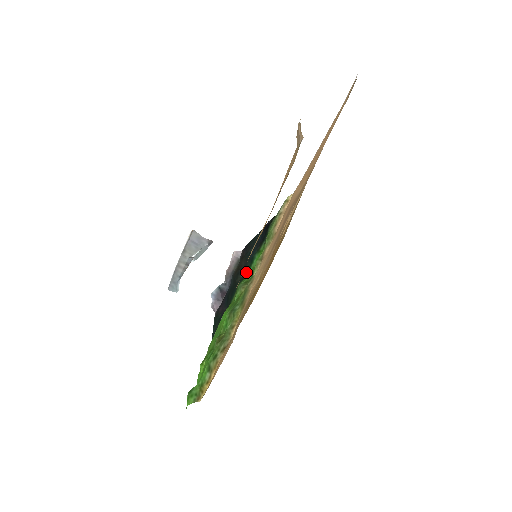
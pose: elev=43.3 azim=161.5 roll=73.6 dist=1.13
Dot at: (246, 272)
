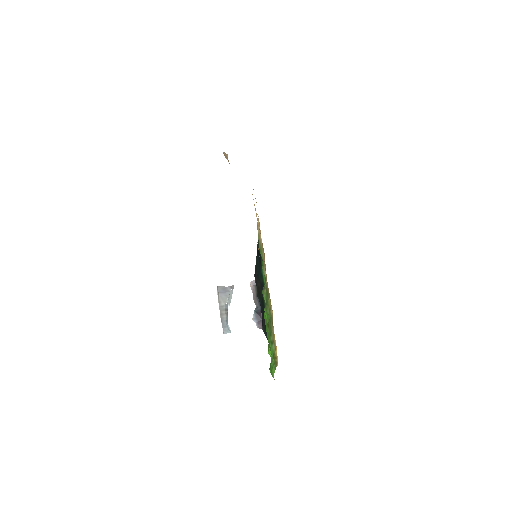
Dot at: (263, 285)
